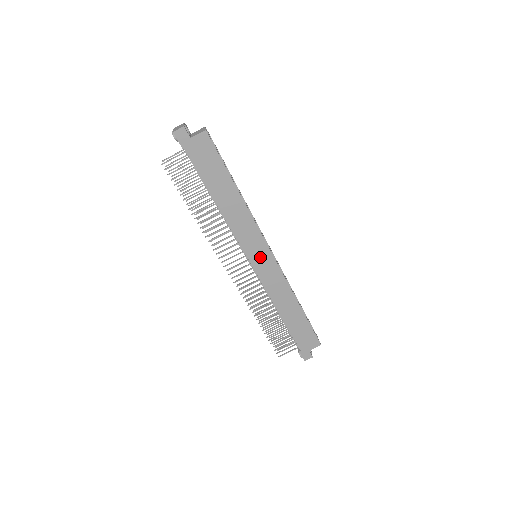
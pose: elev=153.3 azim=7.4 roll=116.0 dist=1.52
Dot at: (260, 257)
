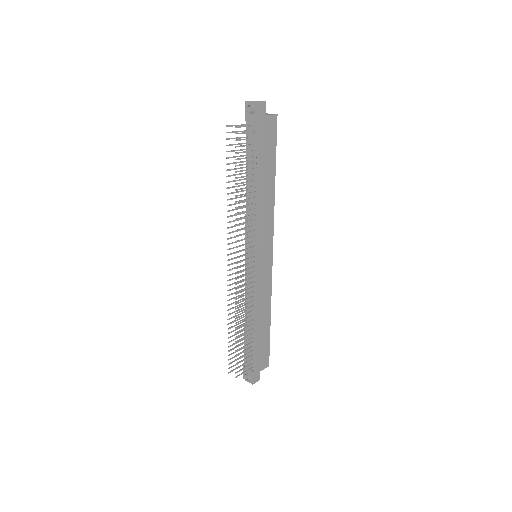
Dot at: (264, 256)
